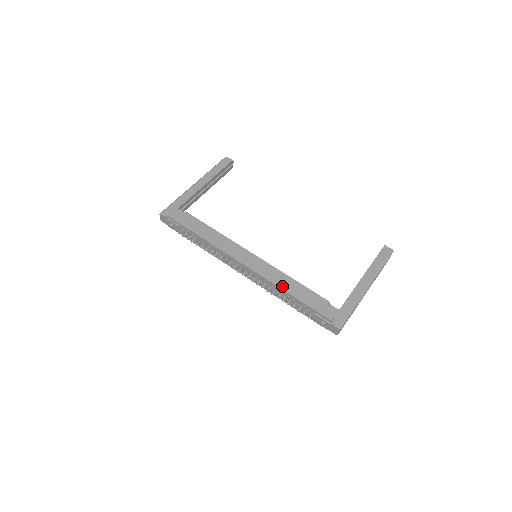
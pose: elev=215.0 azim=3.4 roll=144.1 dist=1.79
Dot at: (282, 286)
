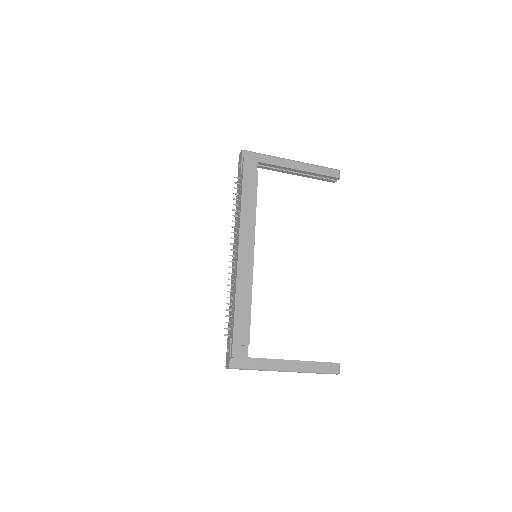
Dot at: (238, 296)
